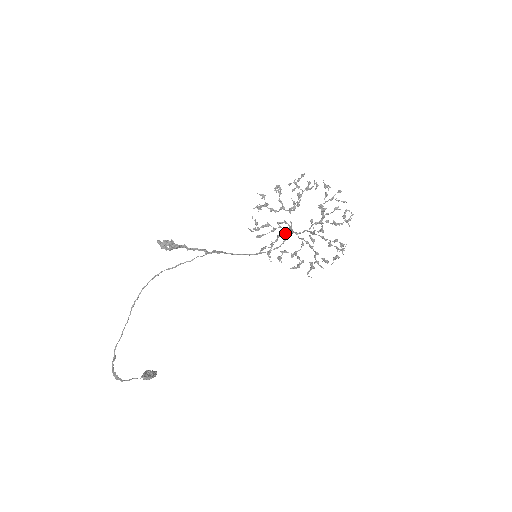
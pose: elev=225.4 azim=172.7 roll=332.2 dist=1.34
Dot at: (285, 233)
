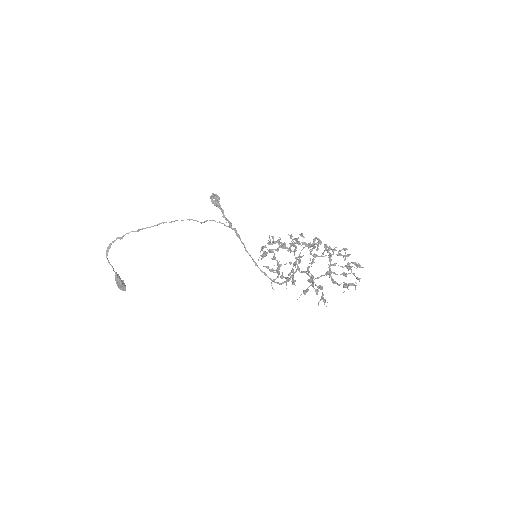
Dot at: (287, 248)
